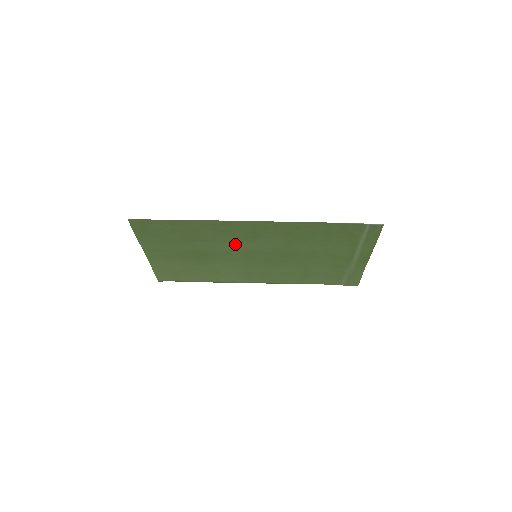
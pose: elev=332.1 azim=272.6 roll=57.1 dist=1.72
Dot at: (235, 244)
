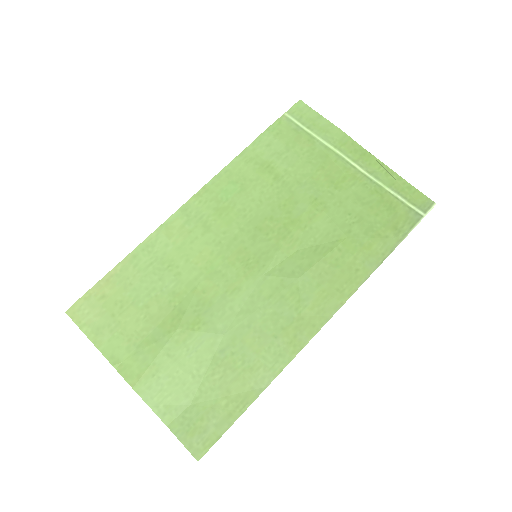
Dot at: (258, 298)
